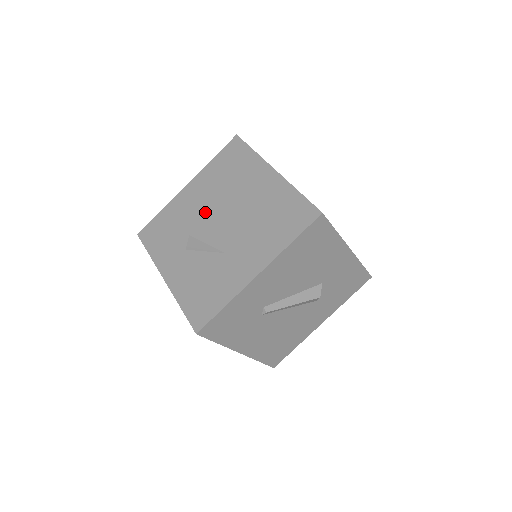
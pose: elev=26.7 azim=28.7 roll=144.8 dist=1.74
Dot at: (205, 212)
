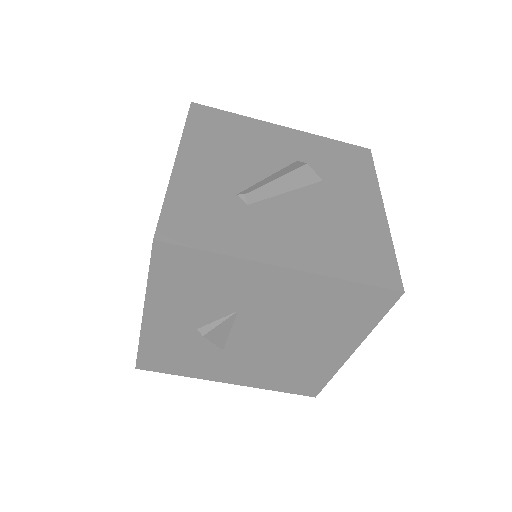
Dot at: occluded
